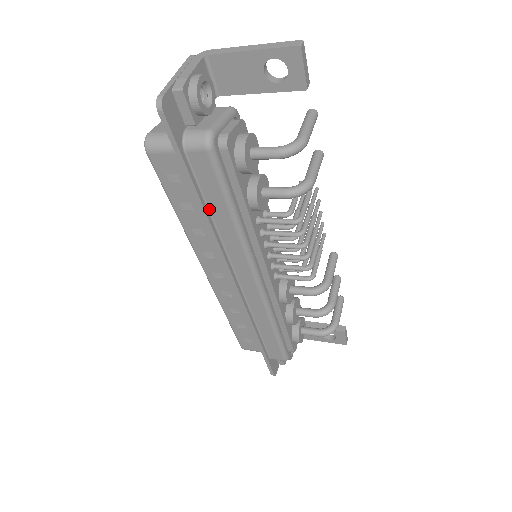
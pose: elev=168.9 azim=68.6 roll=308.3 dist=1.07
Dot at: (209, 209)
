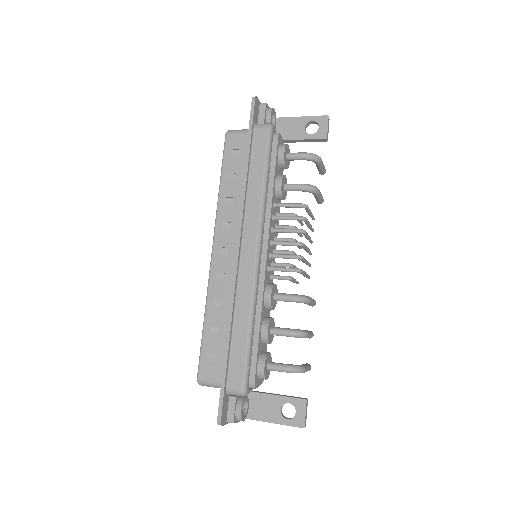
Dot at: (249, 173)
